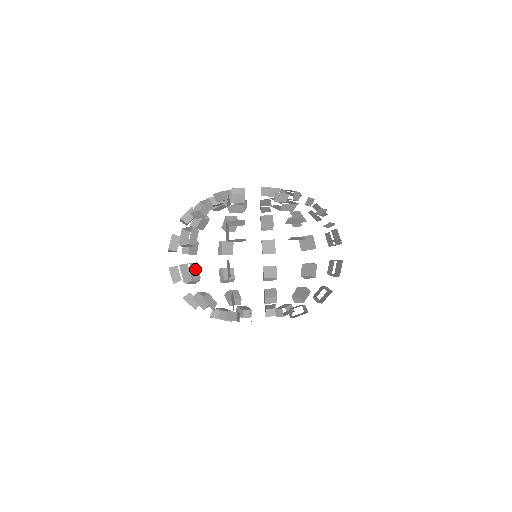
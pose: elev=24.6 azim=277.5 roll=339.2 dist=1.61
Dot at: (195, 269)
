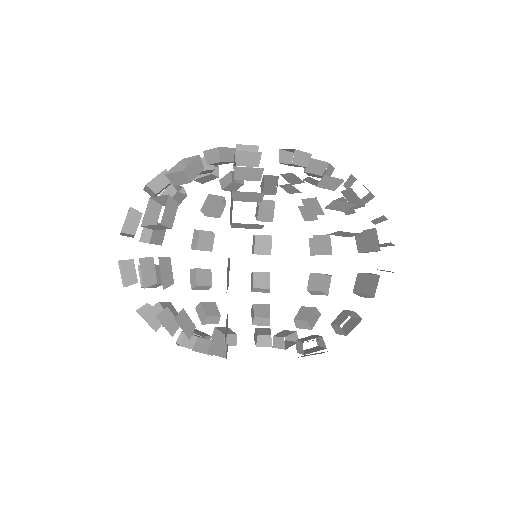
Dot at: (166, 268)
